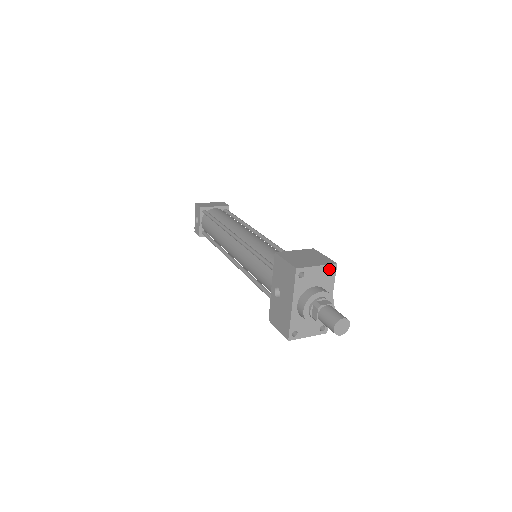
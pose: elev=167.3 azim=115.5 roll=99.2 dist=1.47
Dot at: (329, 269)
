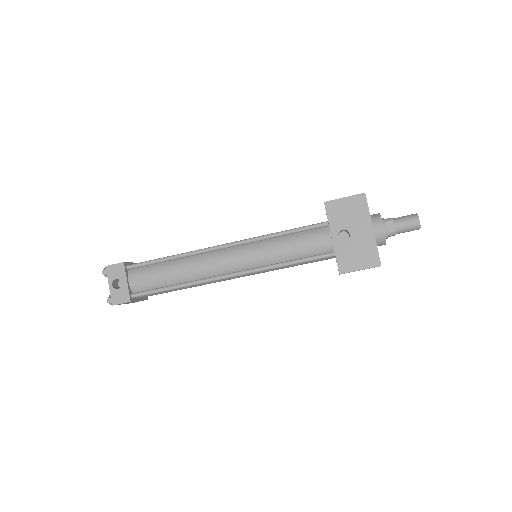
Dot at: occluded
